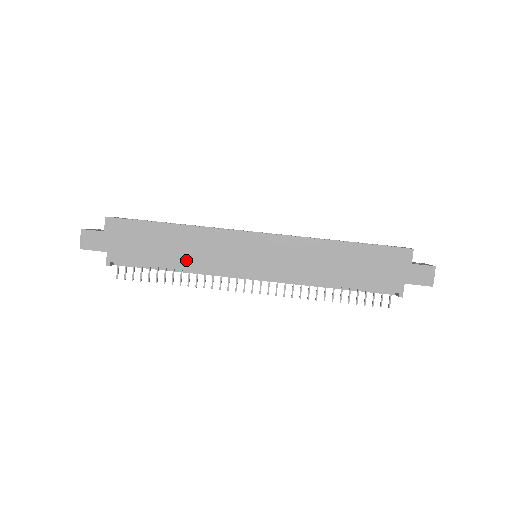
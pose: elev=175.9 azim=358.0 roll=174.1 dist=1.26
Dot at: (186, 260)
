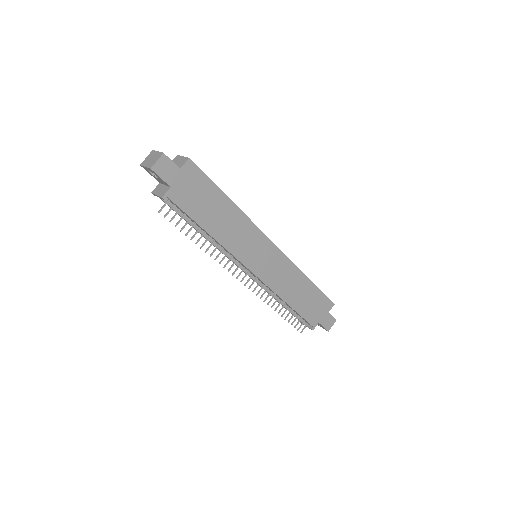
Dot at: (221, 233)
